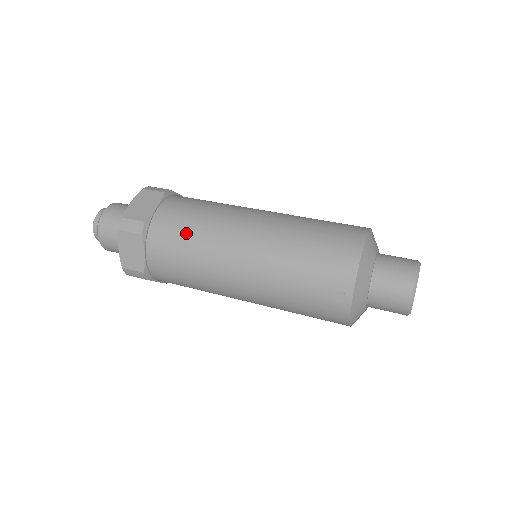
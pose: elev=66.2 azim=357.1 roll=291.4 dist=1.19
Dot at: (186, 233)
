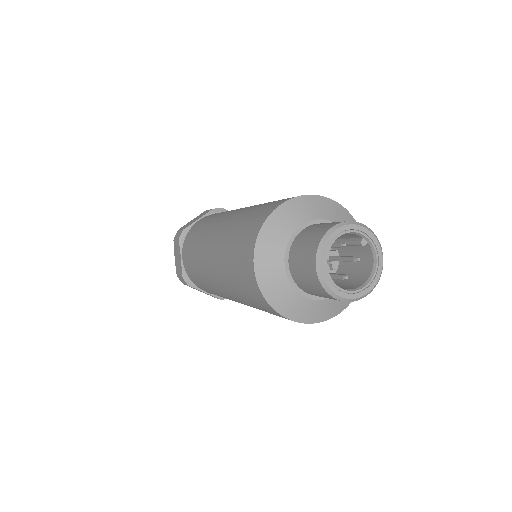
Dot at: (198, 232)
